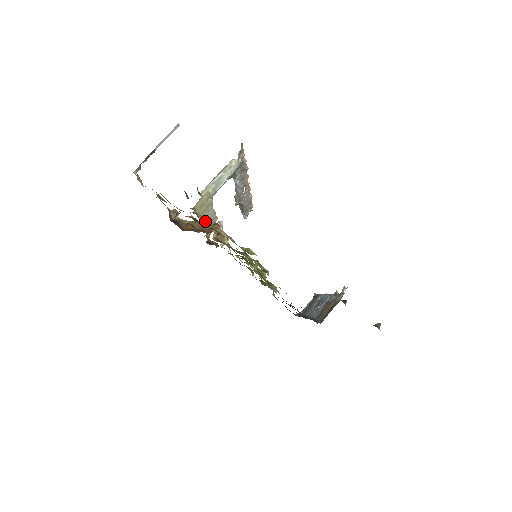
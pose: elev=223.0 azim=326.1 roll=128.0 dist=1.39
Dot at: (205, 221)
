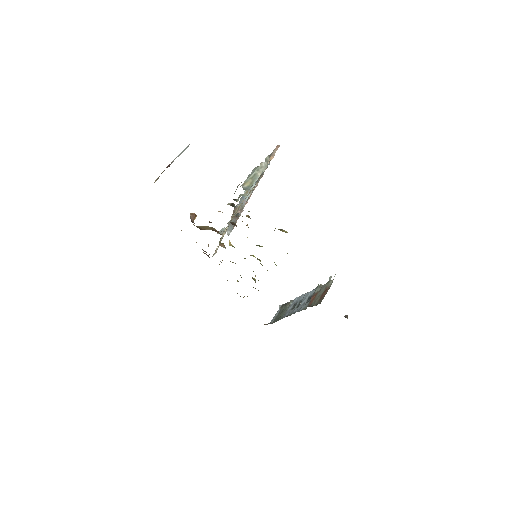
Dot at: (233, 215)
